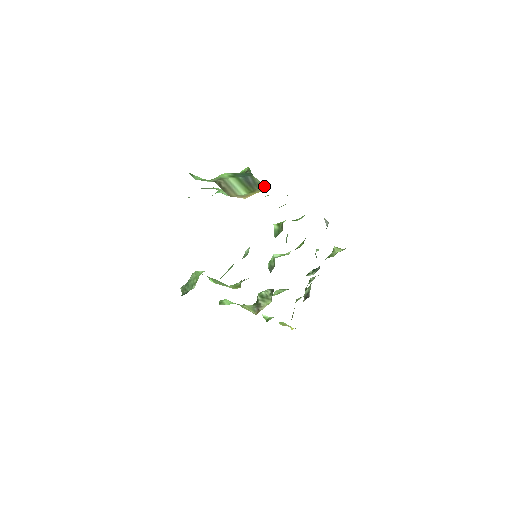
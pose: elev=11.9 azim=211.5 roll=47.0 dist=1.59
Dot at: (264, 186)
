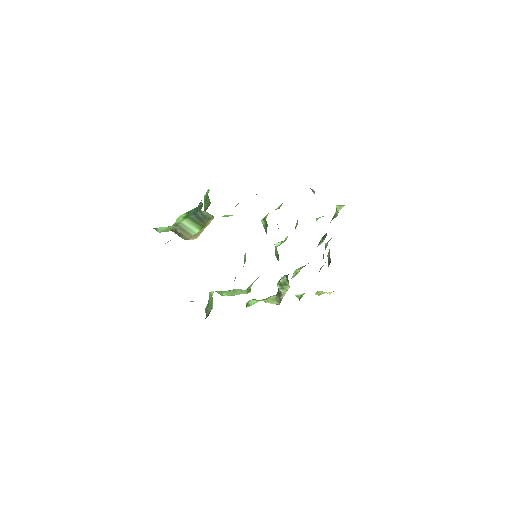
Dot at: (211, 217)
